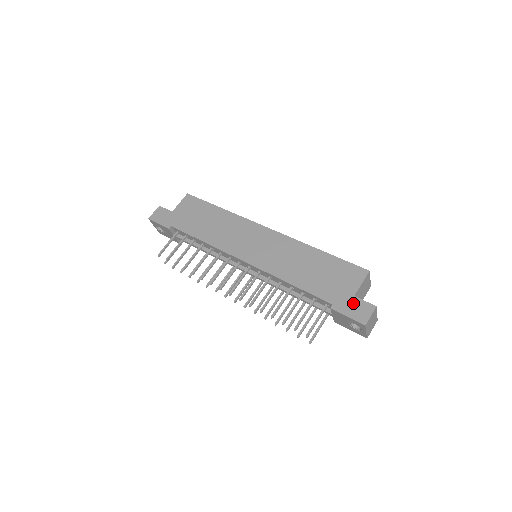
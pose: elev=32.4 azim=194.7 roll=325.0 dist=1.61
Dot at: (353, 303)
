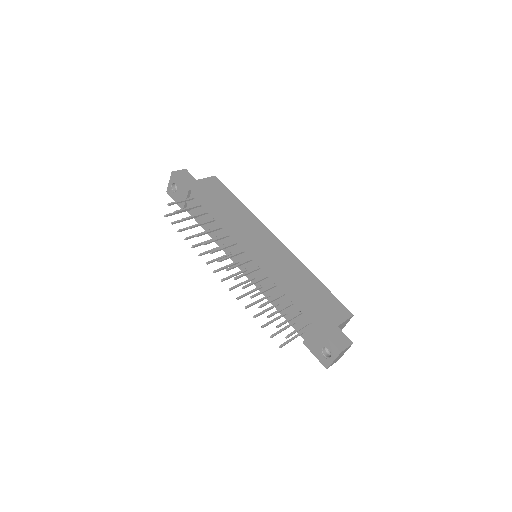
Dot at: (335, 331)
